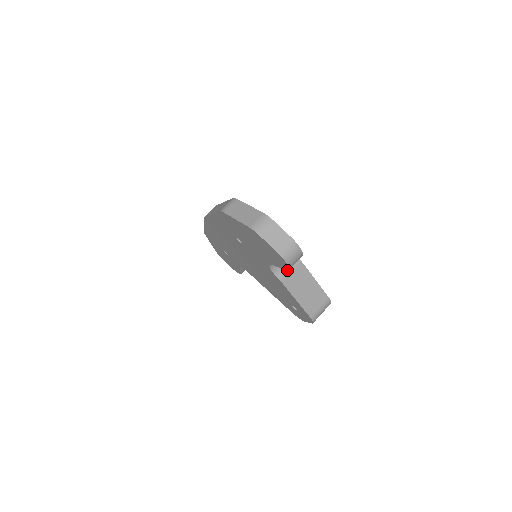
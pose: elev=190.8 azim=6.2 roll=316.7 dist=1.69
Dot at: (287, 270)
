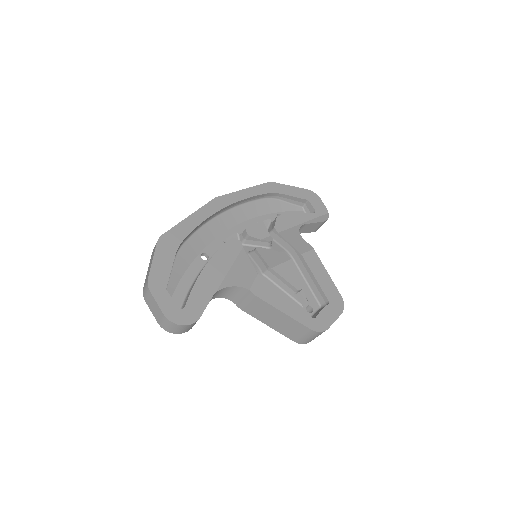
Dot at: (189, 329)
